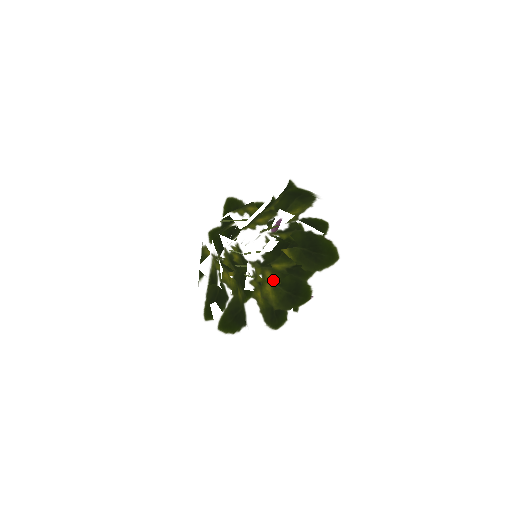
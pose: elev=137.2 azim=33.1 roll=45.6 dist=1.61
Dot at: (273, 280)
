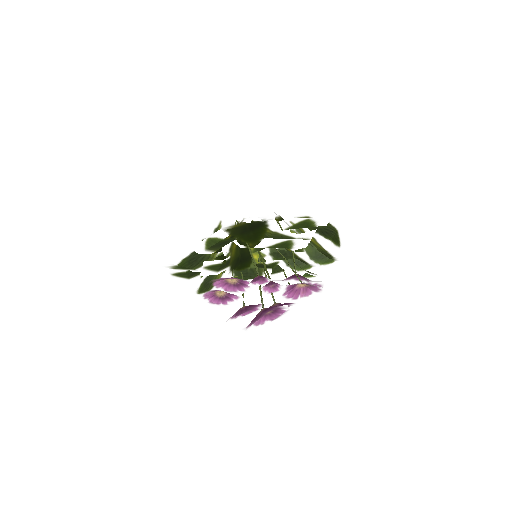
Dot at: (248, 212)
